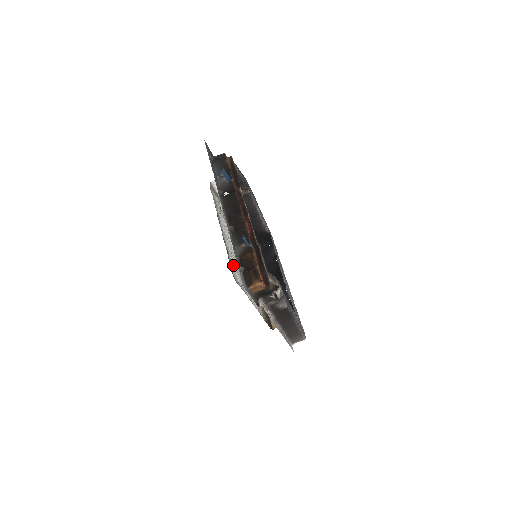
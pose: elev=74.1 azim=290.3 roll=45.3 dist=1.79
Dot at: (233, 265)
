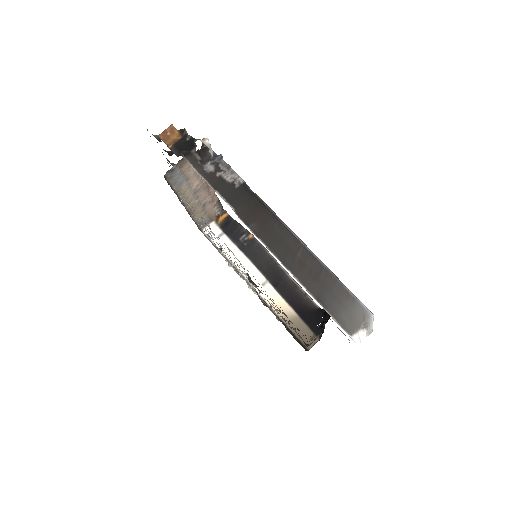
Dot at: (182, 199)
